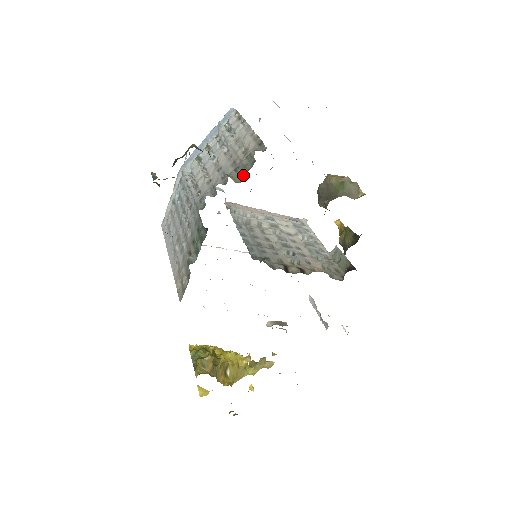
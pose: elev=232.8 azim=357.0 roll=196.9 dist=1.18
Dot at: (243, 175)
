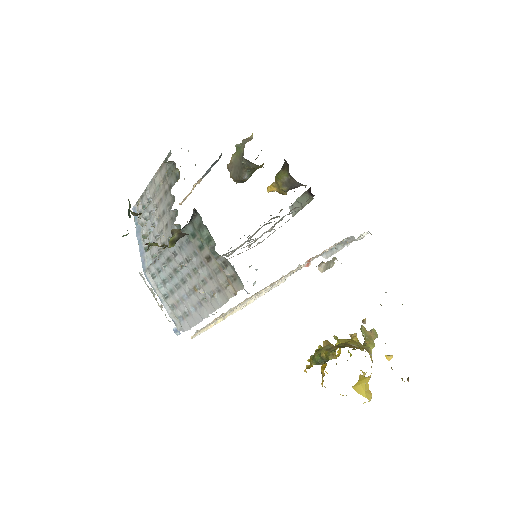
Dot at: (177, 176)
